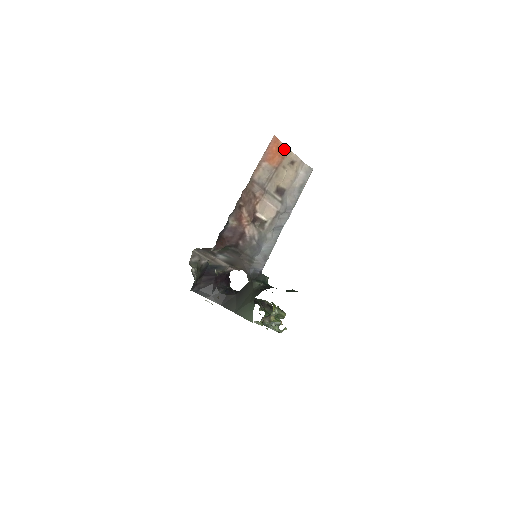
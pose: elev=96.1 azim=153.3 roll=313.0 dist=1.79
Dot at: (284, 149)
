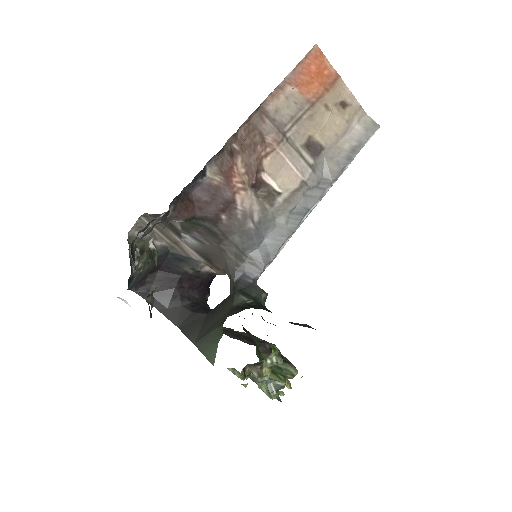
Dot at: (331, 75)
